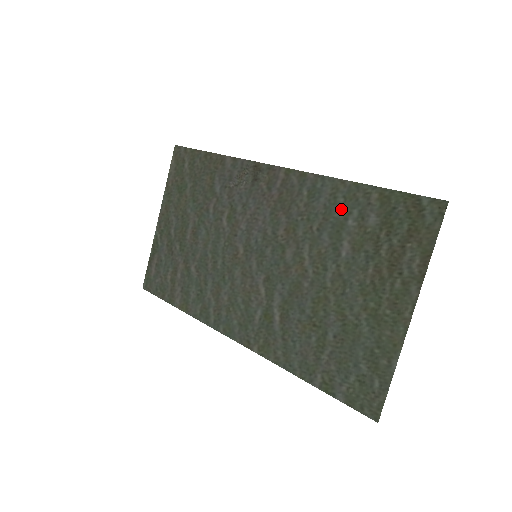
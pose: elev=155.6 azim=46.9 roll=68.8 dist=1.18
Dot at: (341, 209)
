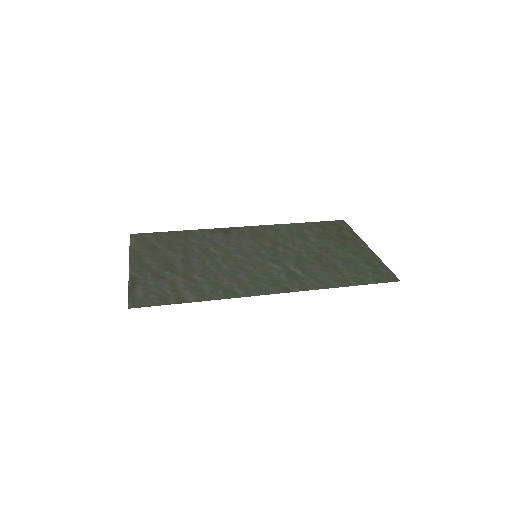
Dot at: (297, 230)
